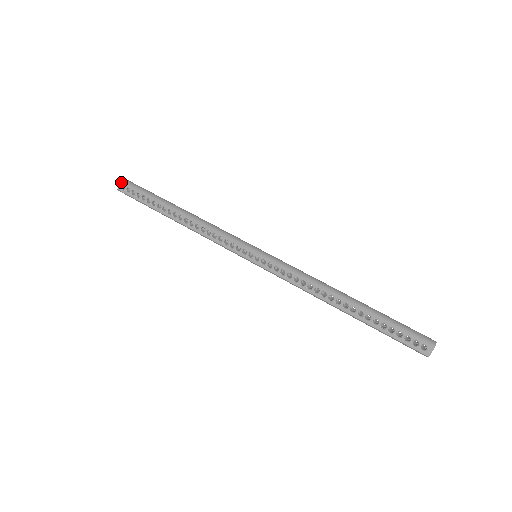
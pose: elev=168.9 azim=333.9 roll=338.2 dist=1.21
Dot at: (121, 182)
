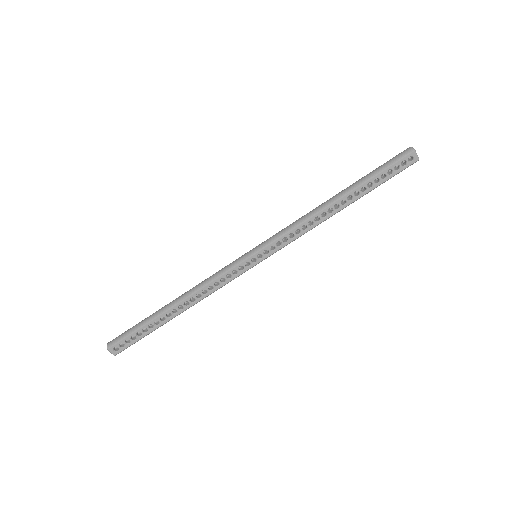
Dot at: (110, 349)
